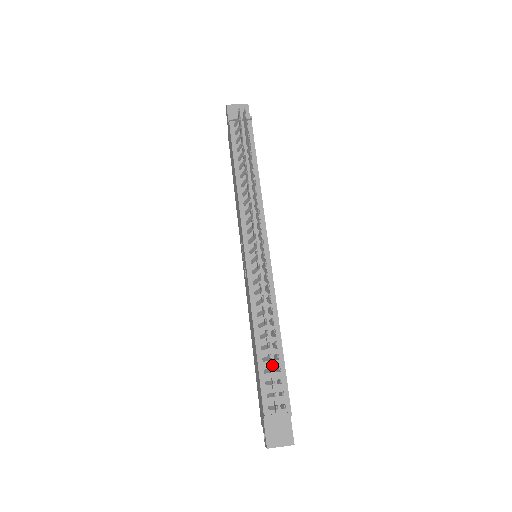
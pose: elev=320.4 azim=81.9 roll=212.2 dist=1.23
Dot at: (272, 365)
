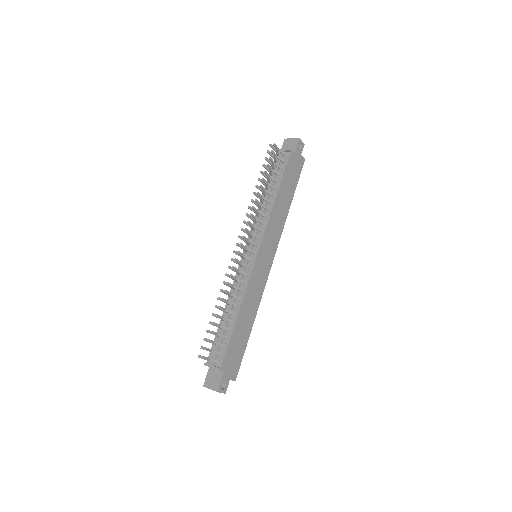
Dot at: (222, 332)
